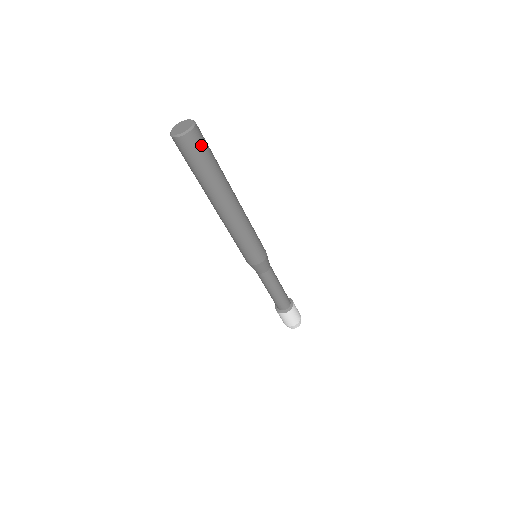
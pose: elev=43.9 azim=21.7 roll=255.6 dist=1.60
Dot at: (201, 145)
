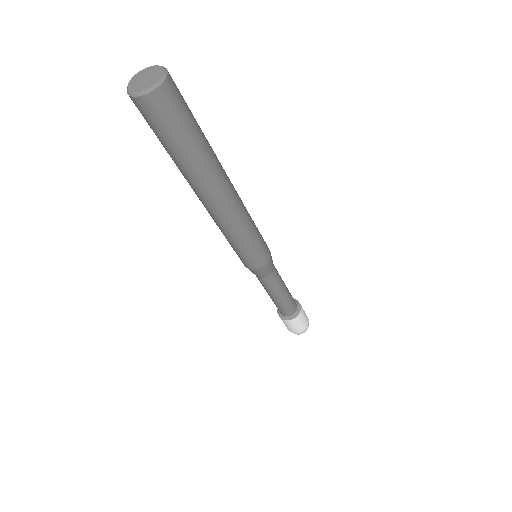
Dot at: (177, 109)
